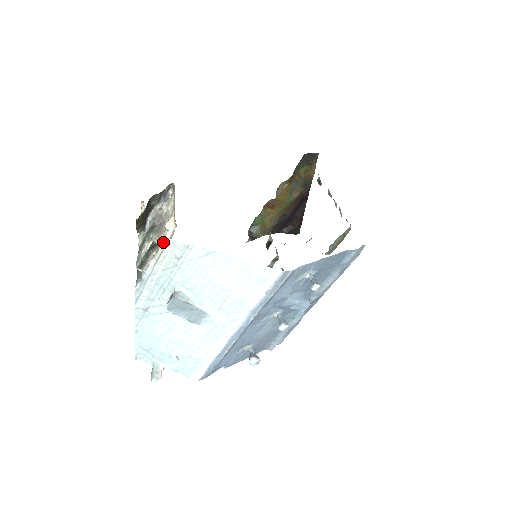
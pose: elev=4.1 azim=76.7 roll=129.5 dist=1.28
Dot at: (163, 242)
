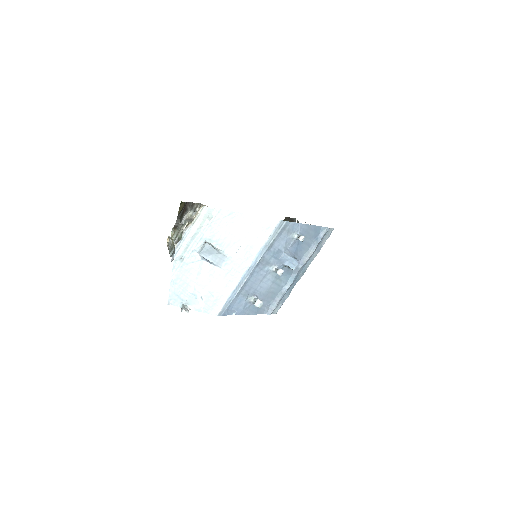
Dot at: occluded
